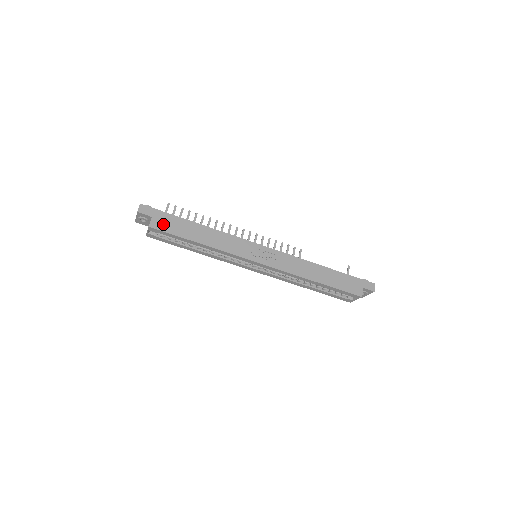
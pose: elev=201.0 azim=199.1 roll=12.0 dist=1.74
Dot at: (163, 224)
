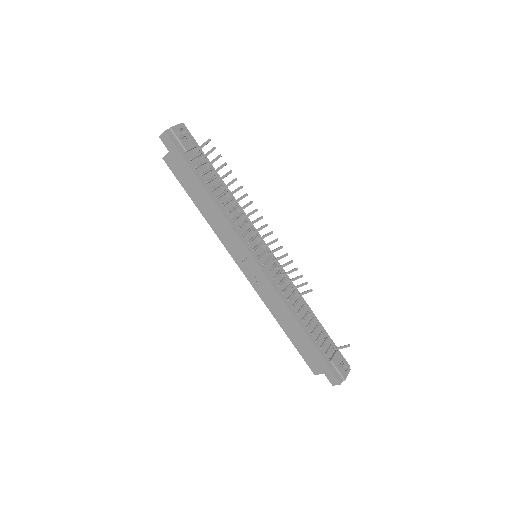
Dot at: (176, 166)
